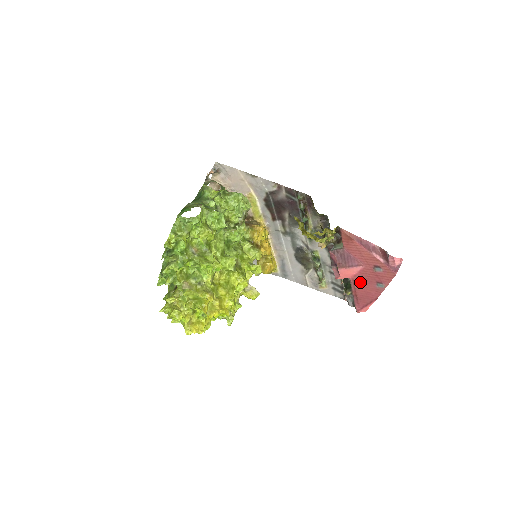
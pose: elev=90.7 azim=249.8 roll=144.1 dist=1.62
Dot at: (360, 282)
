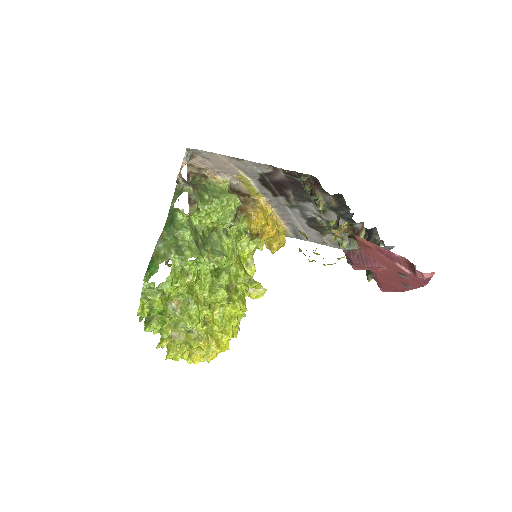
Dot at: (383, 276)
